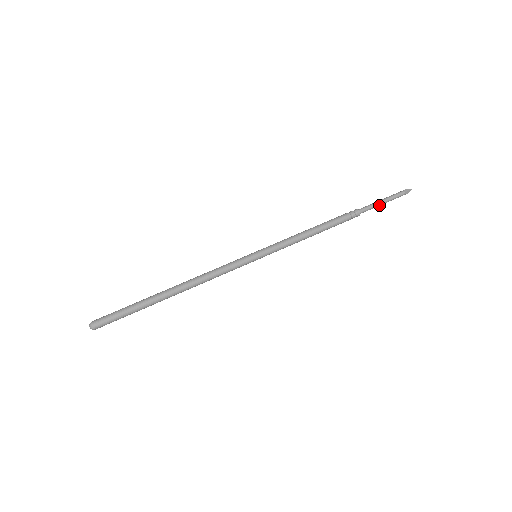
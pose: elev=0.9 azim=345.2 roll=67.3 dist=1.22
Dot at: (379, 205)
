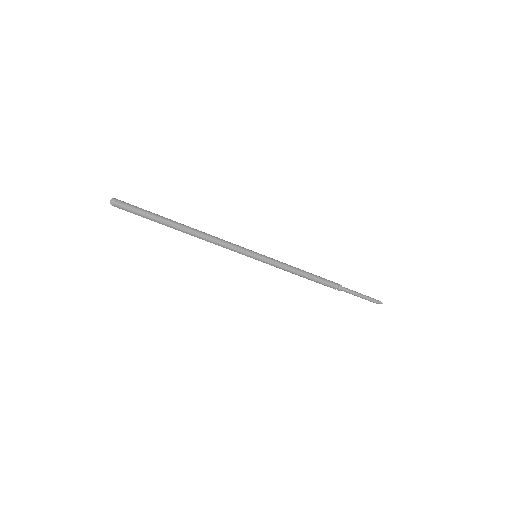
Dot at: (356, 295)
